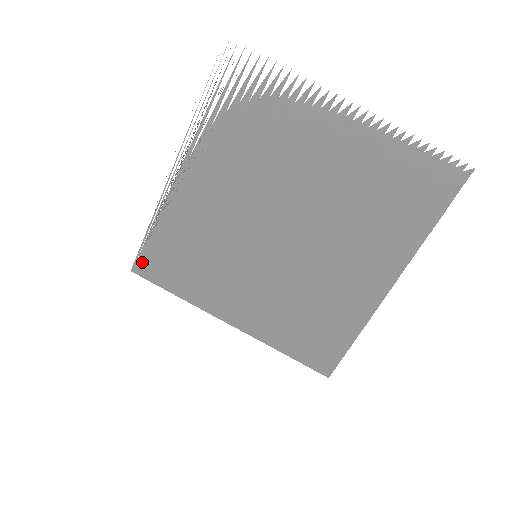
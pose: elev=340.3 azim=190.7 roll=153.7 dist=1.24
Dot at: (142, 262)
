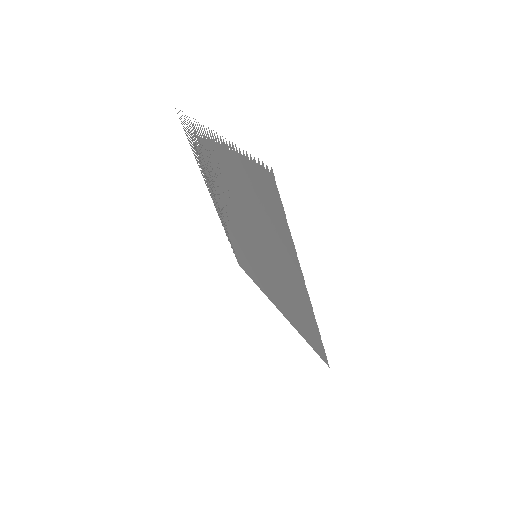
Dot at: (237, 259)
